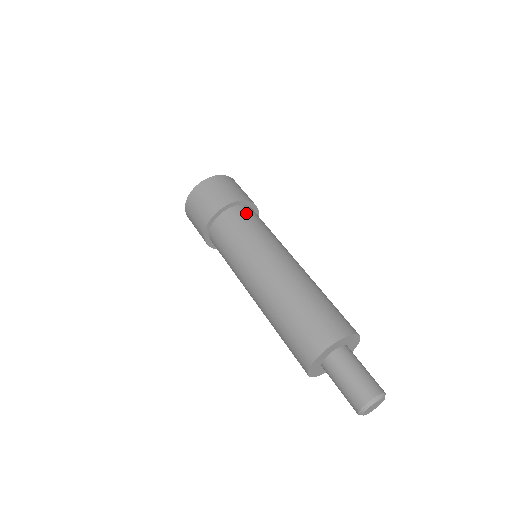
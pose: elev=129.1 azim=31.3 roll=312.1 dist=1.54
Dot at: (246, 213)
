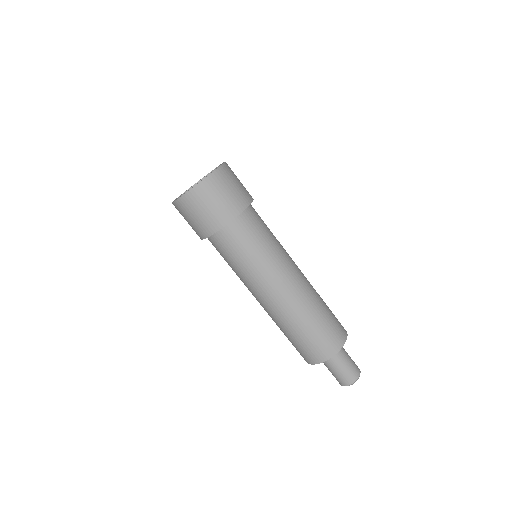
Dot at: (229, 240)
